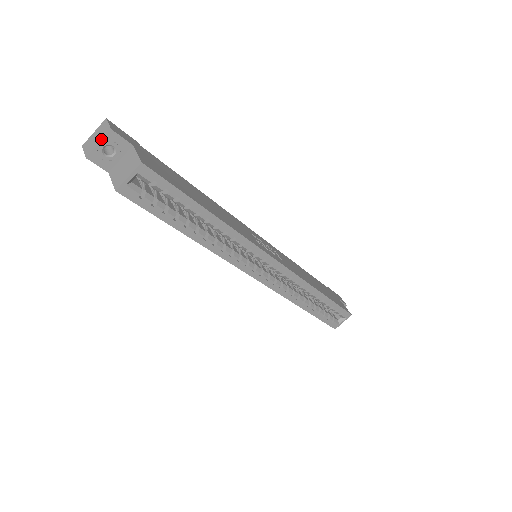
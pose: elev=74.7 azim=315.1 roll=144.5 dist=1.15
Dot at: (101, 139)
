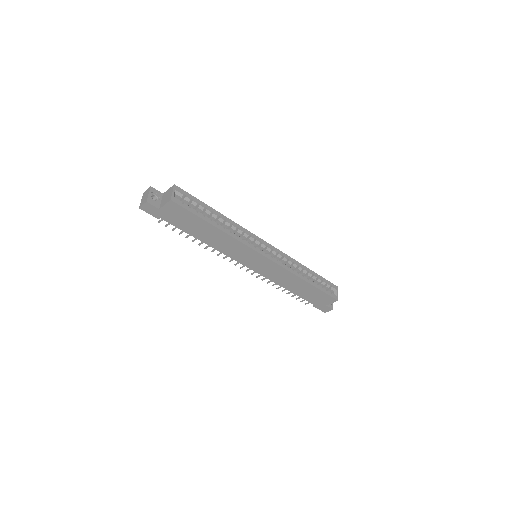
Dot at: (149, 192)
